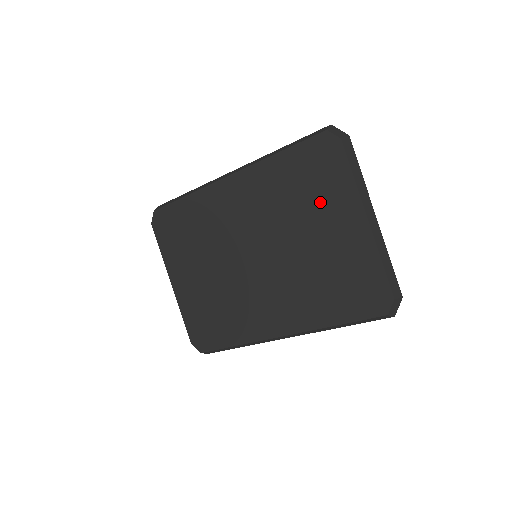
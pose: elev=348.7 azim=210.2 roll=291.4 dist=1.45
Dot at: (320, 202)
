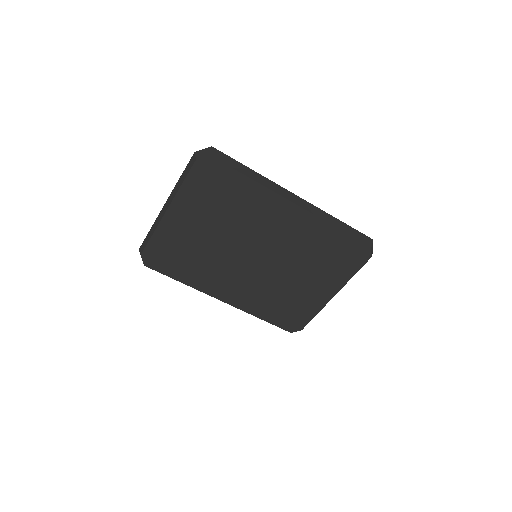
Dot at: (325, 270)
